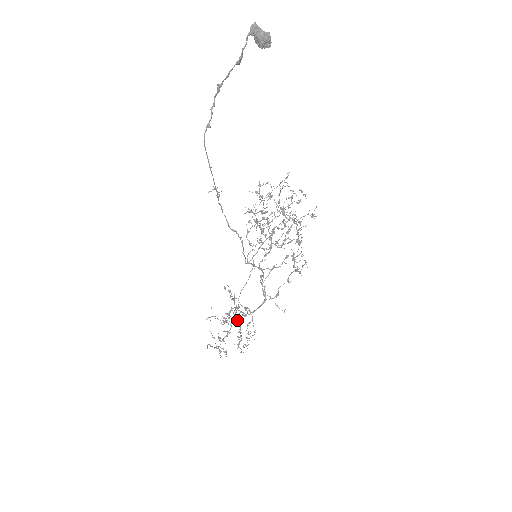
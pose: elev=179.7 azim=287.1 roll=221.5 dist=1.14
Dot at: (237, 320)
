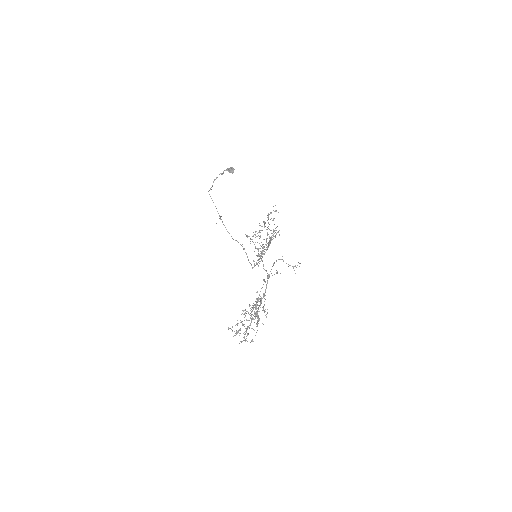
Dot at: occluded
